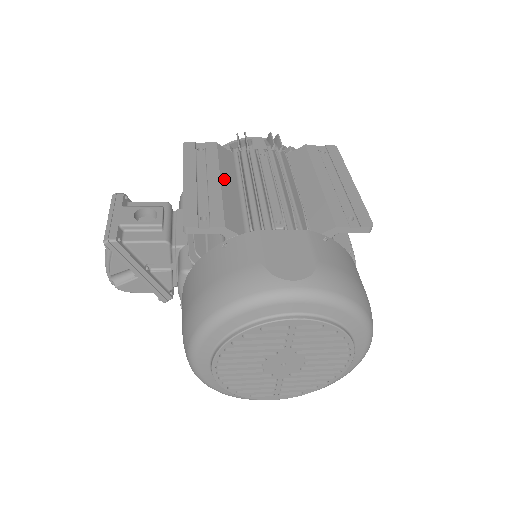
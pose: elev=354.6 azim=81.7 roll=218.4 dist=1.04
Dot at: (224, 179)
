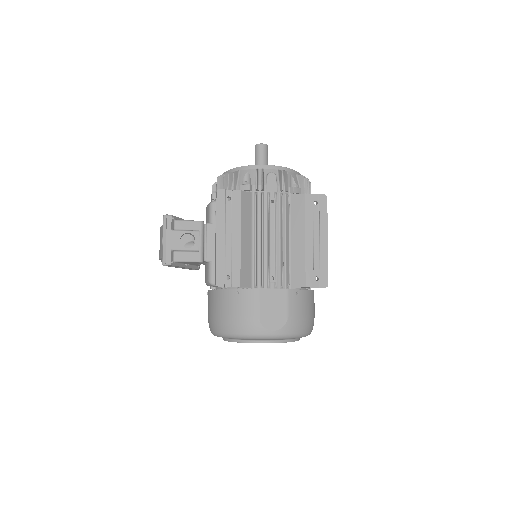
Dot at: (243, 235)
